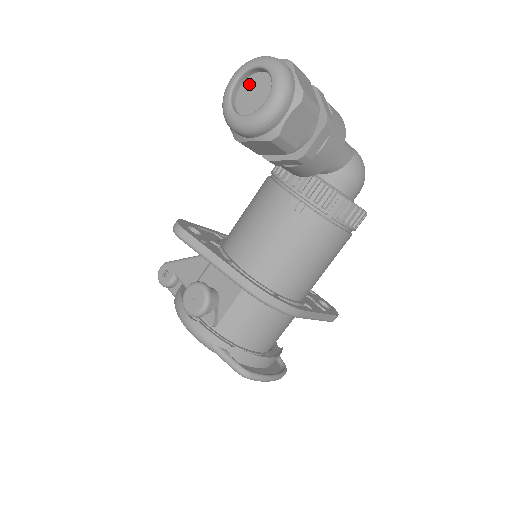
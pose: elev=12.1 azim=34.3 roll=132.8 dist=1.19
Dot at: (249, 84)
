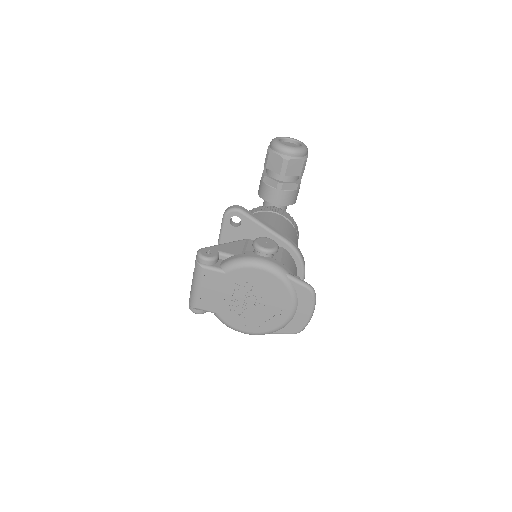
Dot at: (283, 143)
